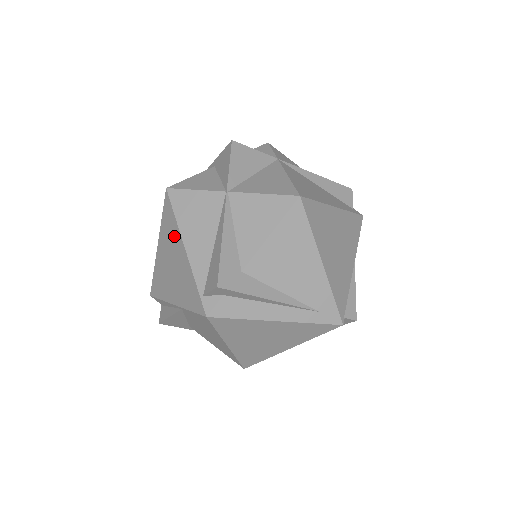
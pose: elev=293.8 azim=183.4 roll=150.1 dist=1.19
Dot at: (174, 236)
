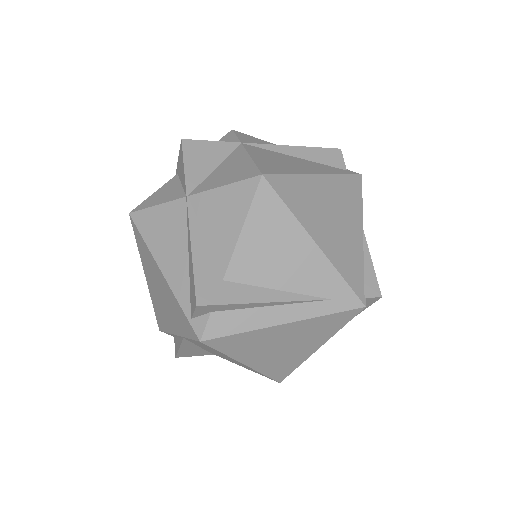
Dot at: (150, 262)
